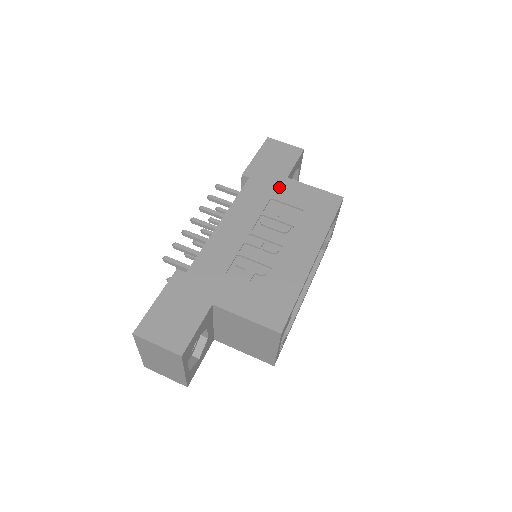
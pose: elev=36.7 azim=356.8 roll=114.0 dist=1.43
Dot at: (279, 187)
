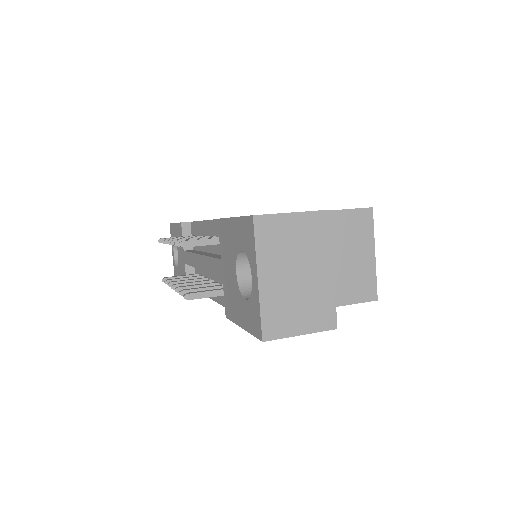
Dot at: occluded
